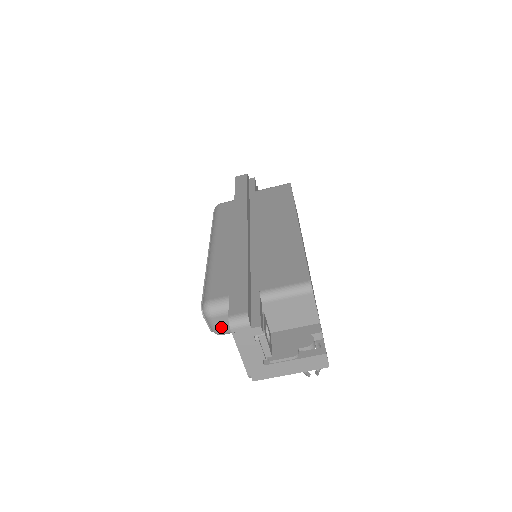
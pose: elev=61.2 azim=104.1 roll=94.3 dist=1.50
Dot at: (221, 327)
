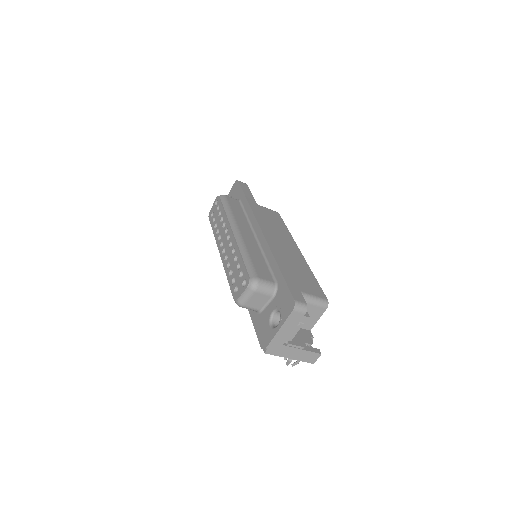
Dot at: (251, 301)
